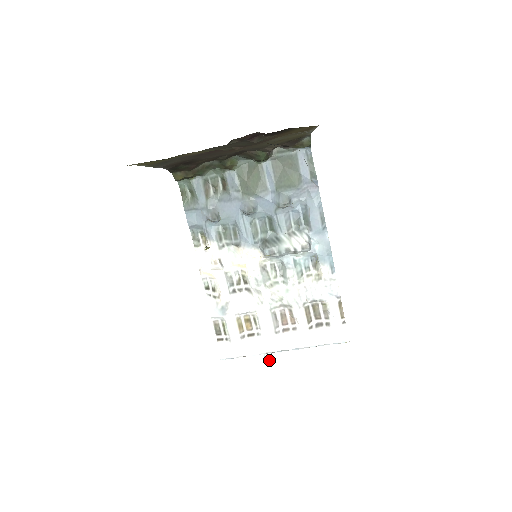
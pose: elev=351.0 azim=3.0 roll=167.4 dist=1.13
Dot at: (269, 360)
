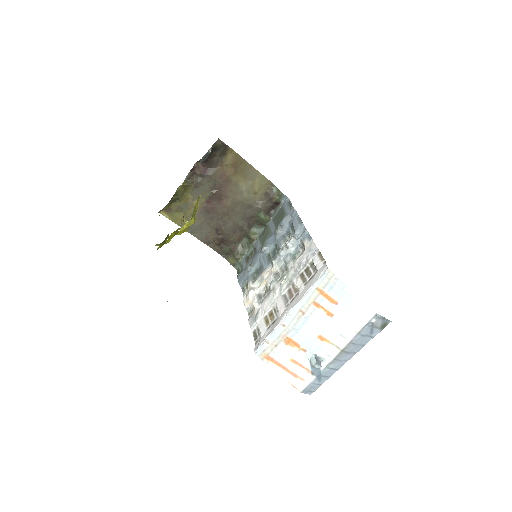
Dot at: (314, 362)
